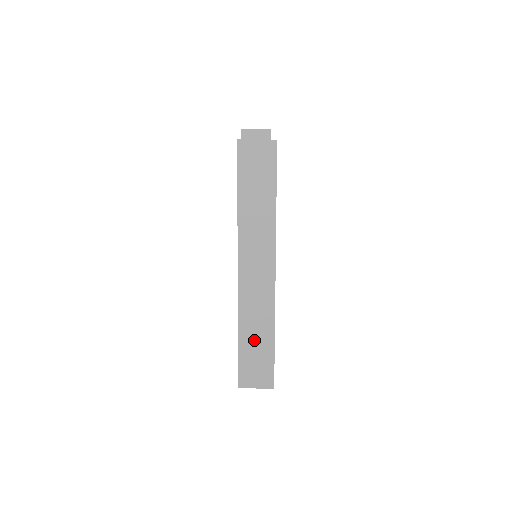
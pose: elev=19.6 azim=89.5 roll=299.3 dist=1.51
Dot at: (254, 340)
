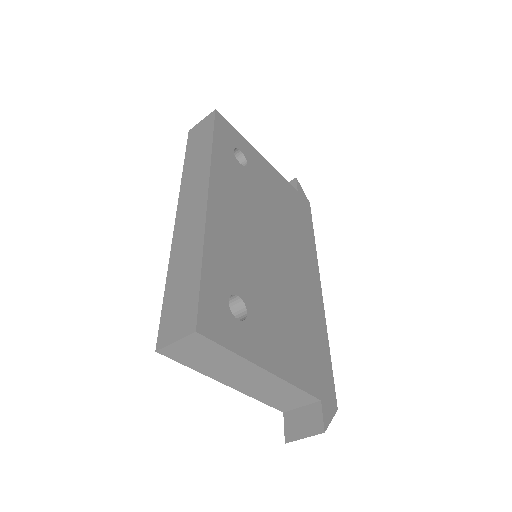
Dot at: (181, 278)
